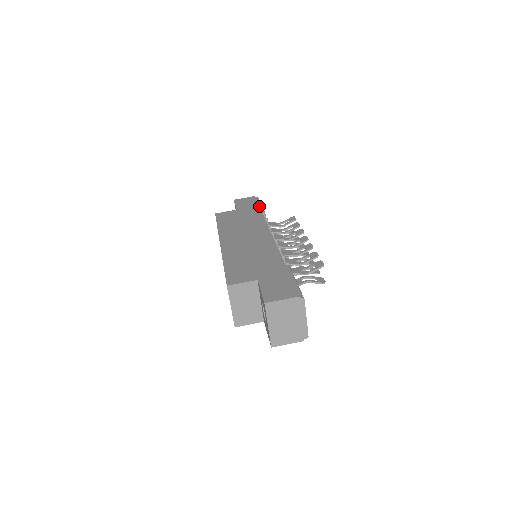
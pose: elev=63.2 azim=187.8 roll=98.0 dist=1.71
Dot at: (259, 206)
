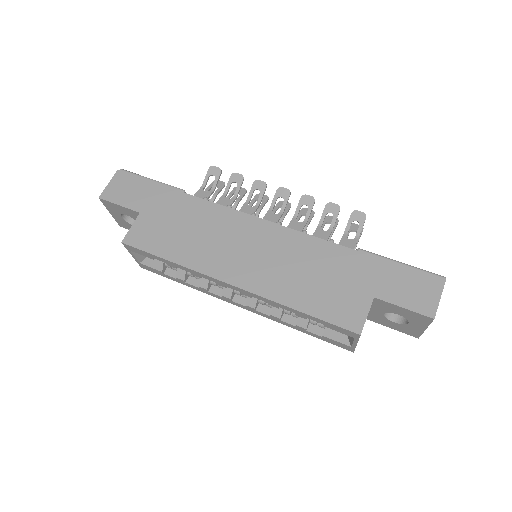
Dot at: (161, 185)
